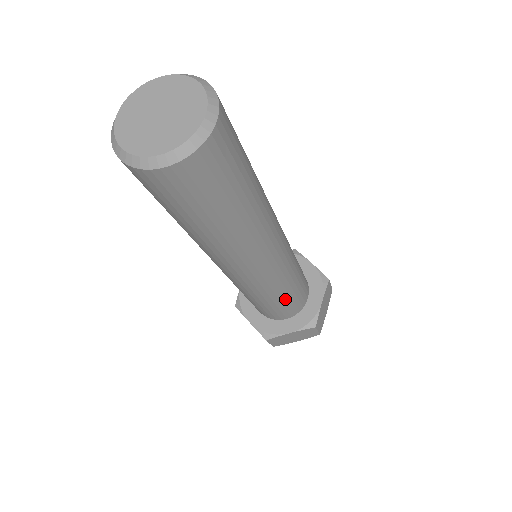
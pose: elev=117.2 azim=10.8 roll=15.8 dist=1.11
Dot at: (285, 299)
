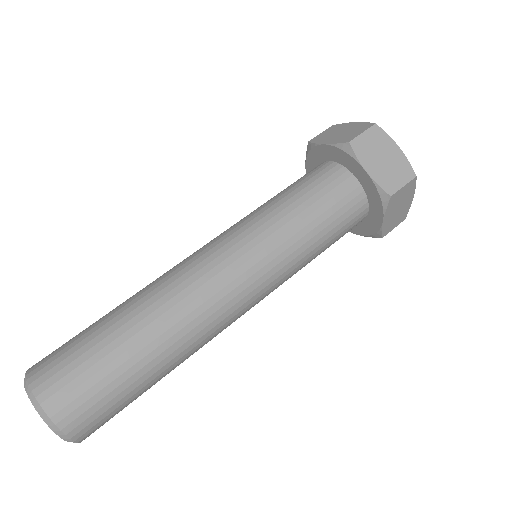
Dot at: occluded
